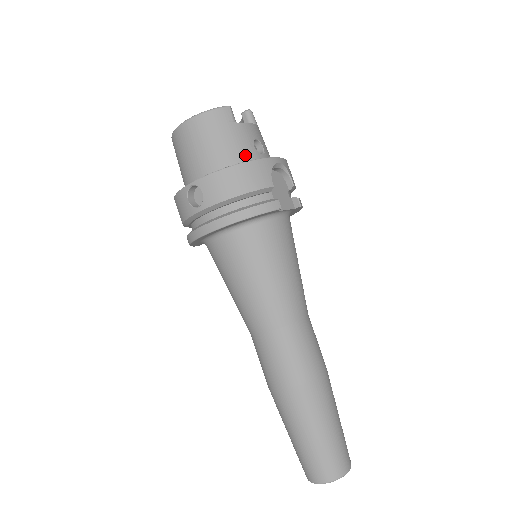
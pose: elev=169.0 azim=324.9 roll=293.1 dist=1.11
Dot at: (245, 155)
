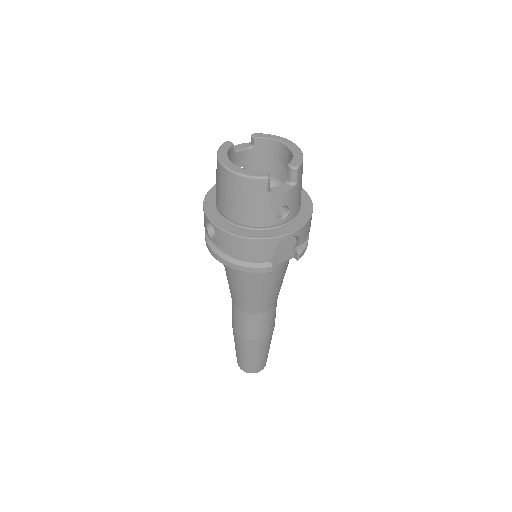
Dot at: (263, 222)
